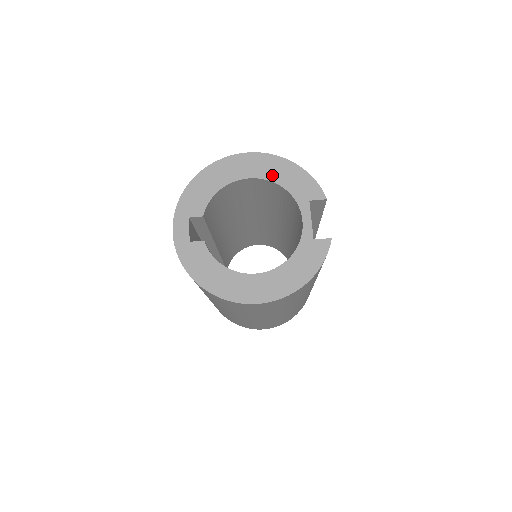
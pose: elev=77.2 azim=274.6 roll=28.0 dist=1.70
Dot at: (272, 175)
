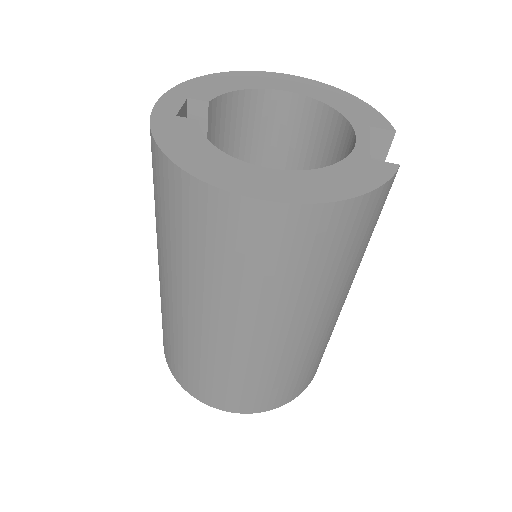
Dot at: (320, 96)
